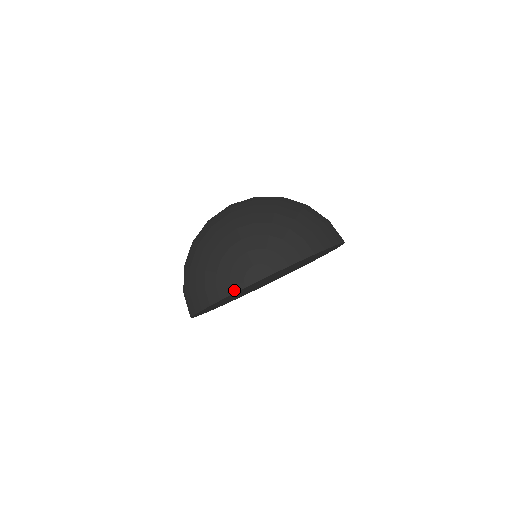
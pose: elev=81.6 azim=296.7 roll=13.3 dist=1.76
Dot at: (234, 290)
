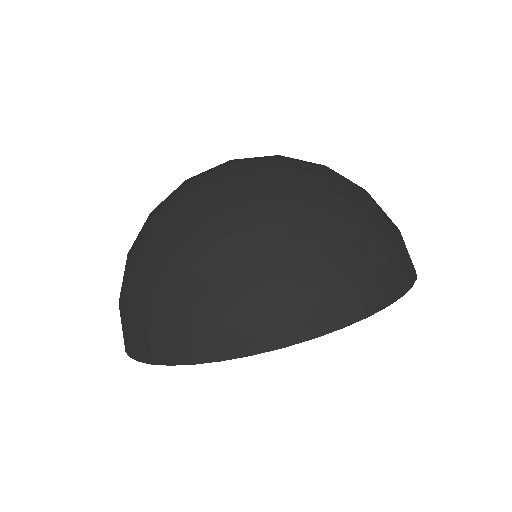
Dot at: (227, 354)
